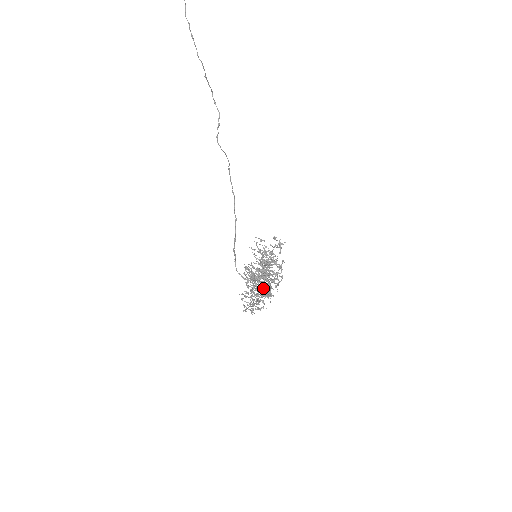
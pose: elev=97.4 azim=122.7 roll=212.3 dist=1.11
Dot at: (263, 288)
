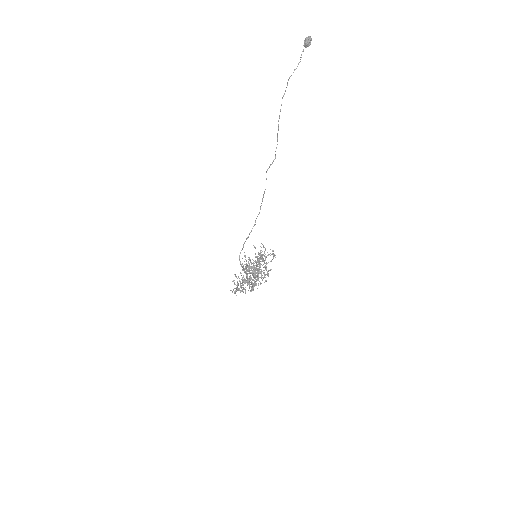
Dot at: occluded
